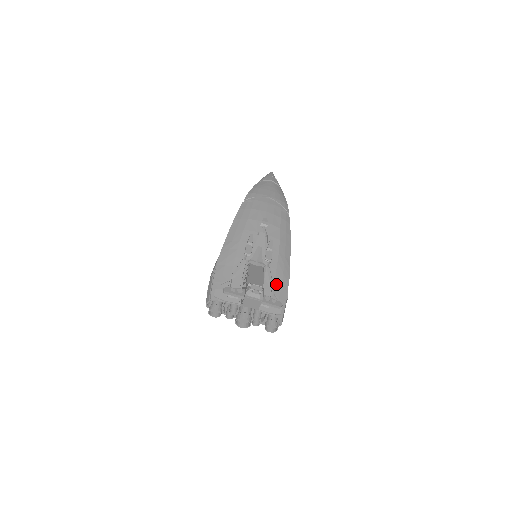
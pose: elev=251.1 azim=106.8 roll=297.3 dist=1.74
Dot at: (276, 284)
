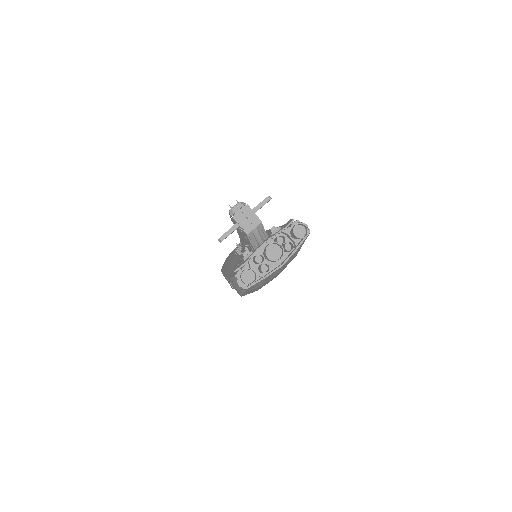
Dot at: occluded
